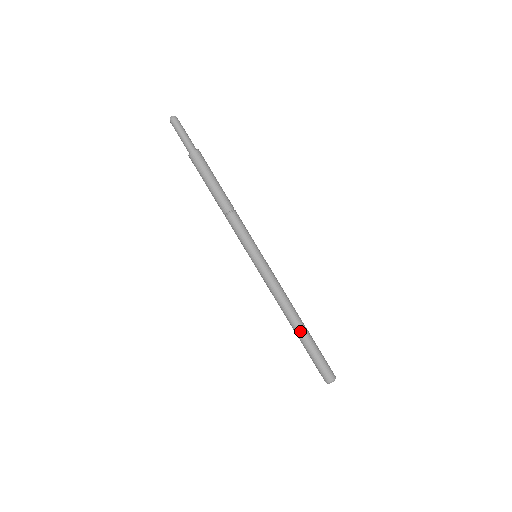
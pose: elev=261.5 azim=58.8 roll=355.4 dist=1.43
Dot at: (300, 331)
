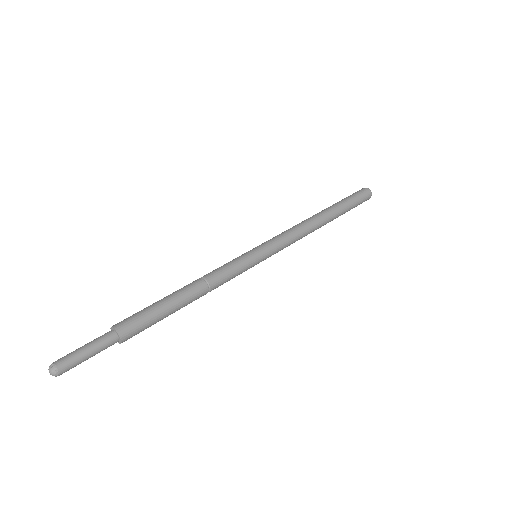
Dot at: occluded
